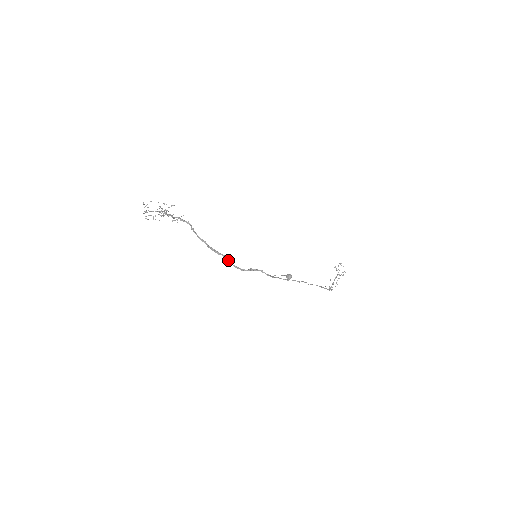
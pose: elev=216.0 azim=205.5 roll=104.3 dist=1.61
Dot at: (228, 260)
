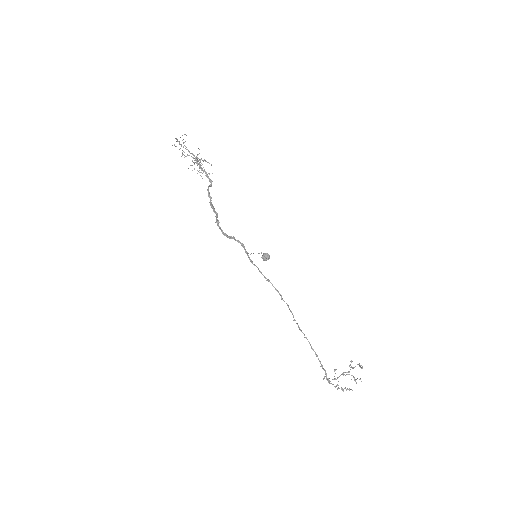
Dot at: (217, 219)
